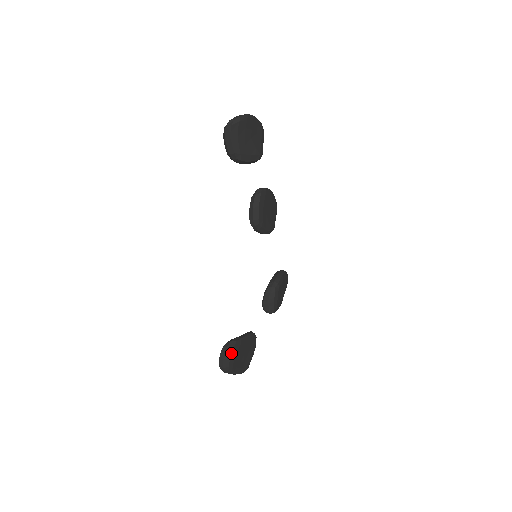
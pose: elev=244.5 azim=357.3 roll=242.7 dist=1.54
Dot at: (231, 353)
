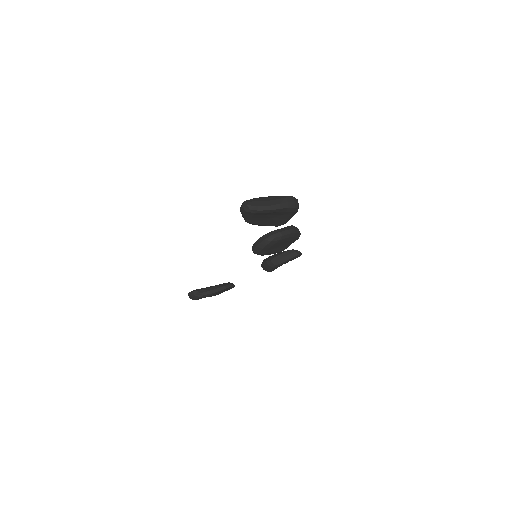
Dot at: occluded
